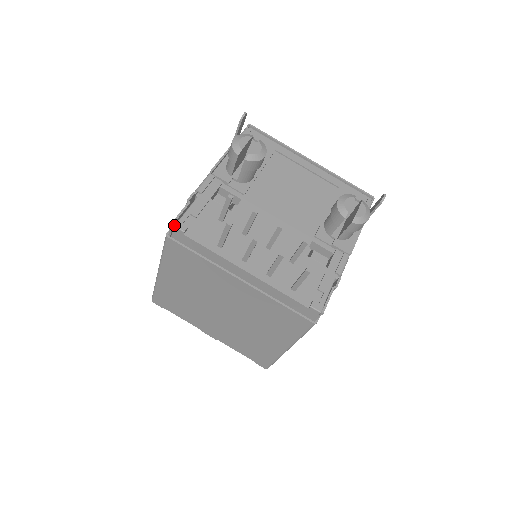
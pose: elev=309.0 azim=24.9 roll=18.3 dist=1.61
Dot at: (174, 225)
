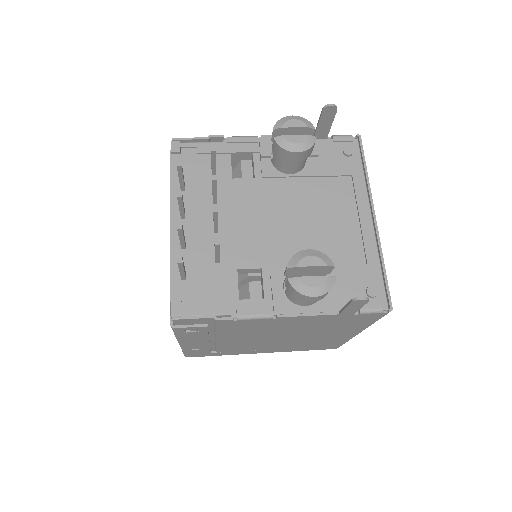
Dot at: (172, 140)
